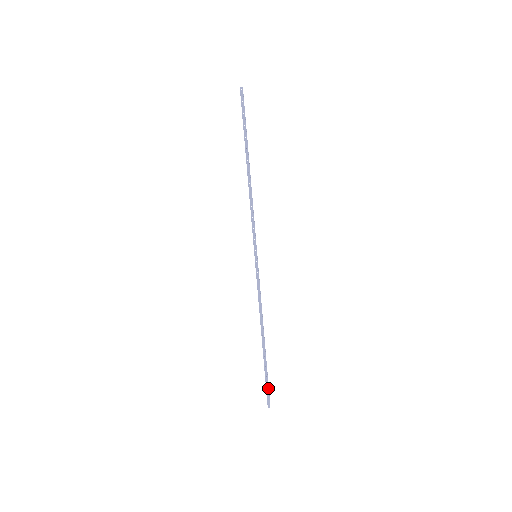
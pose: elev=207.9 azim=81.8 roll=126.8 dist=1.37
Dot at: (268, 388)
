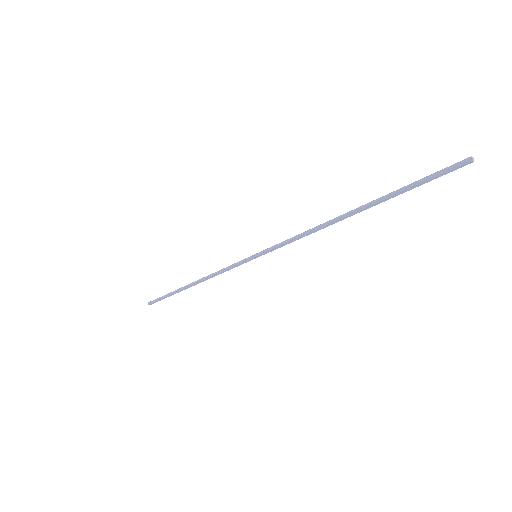
Dot at: occluded
